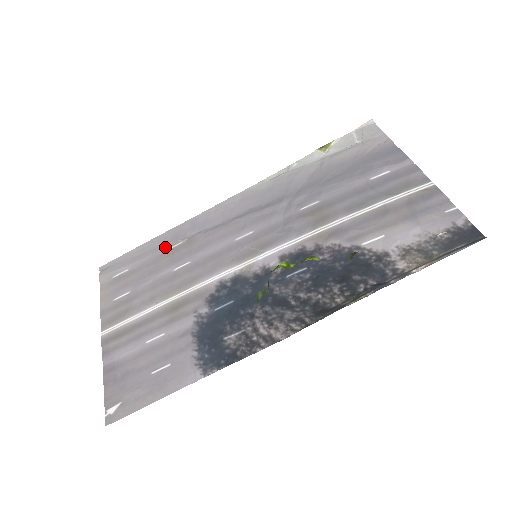
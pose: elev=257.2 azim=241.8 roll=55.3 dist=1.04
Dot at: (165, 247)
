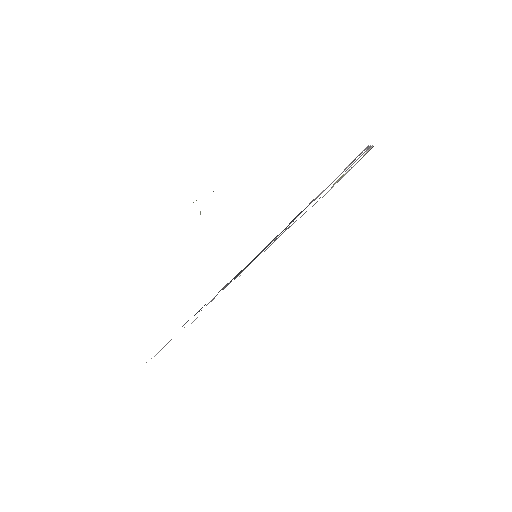
Dot at: occluded
